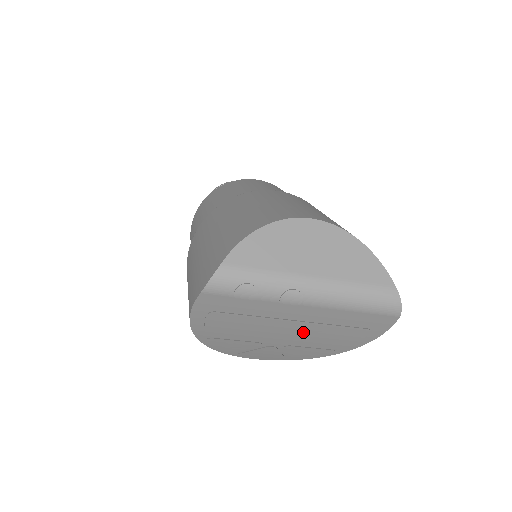
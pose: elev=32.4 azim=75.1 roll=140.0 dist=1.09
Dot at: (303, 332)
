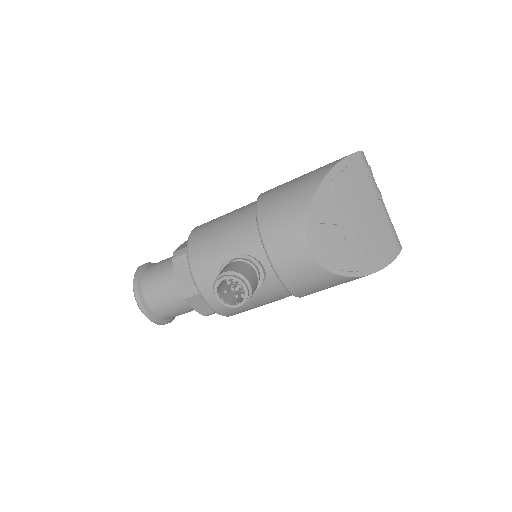
Dot at: (366, 227)
